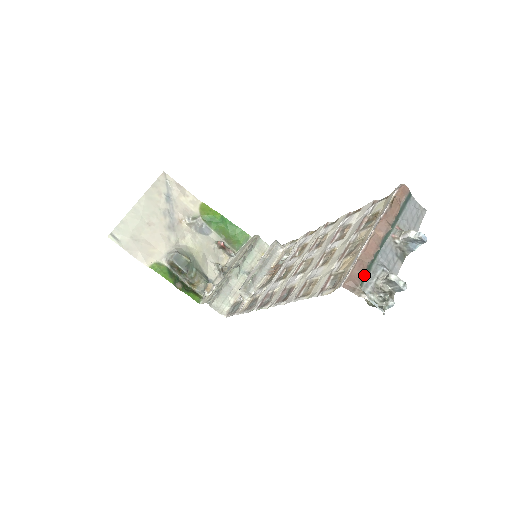
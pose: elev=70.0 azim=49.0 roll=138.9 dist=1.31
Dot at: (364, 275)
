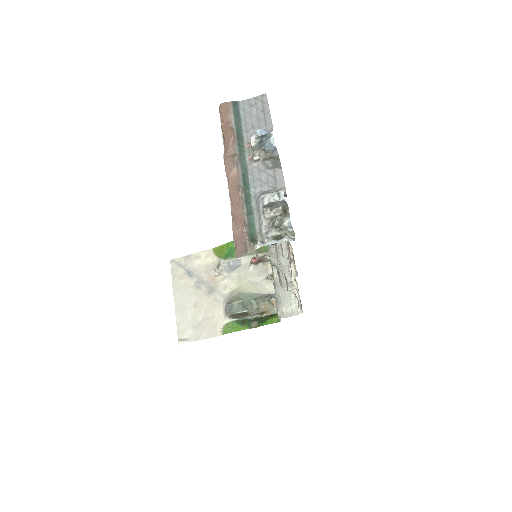
Dot at: (249, 224)
